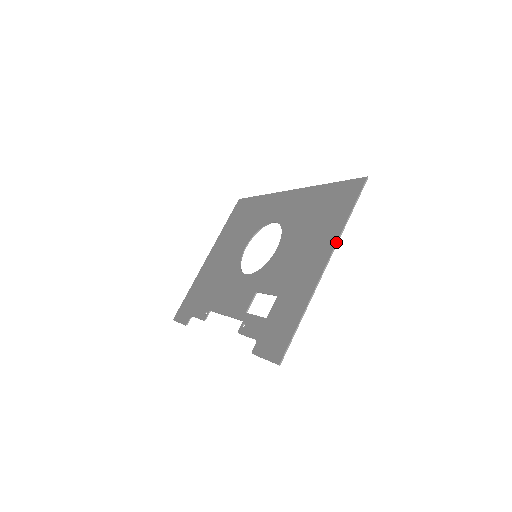
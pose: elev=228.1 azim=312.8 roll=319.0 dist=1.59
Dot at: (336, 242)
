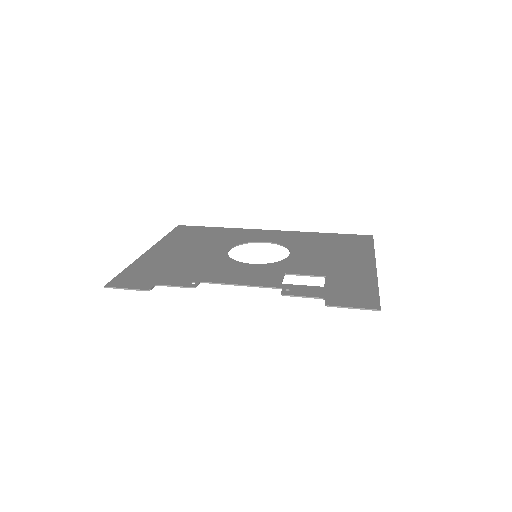
Dot at: occluded
